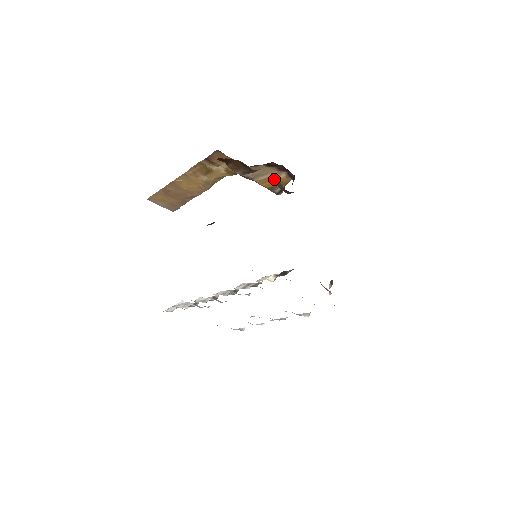
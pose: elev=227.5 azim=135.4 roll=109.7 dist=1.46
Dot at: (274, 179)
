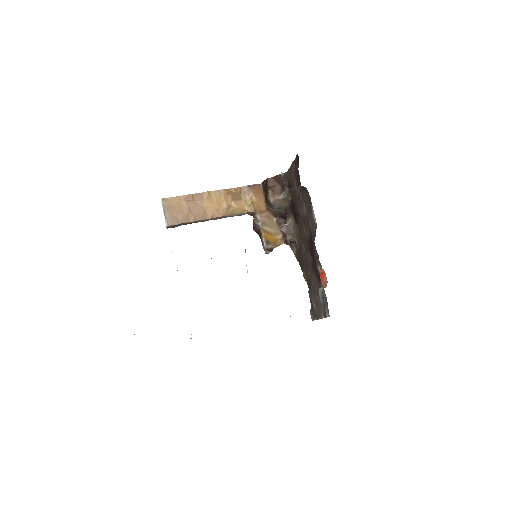
Dot at: (289, 218)
